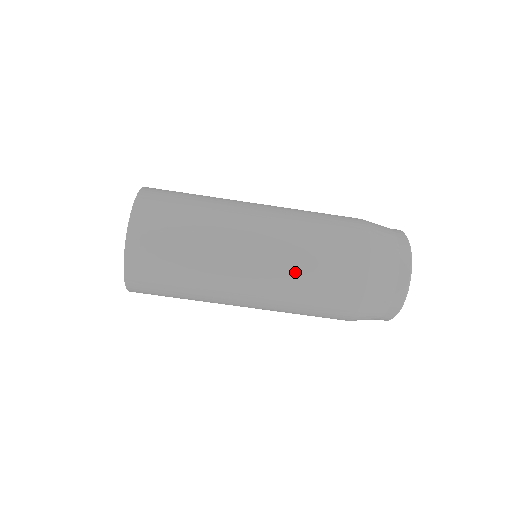
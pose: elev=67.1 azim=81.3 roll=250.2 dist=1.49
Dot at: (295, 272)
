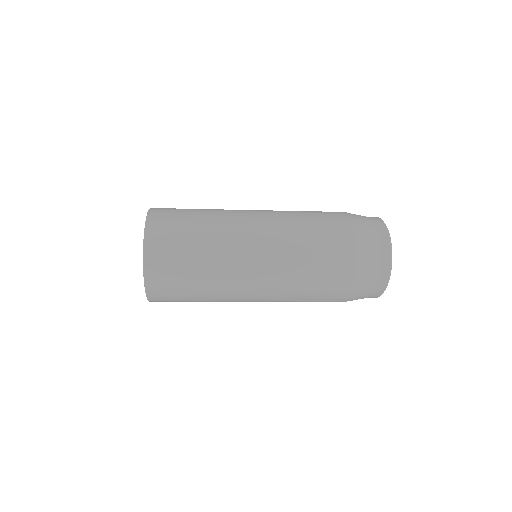
Dot at: (292, 279)
